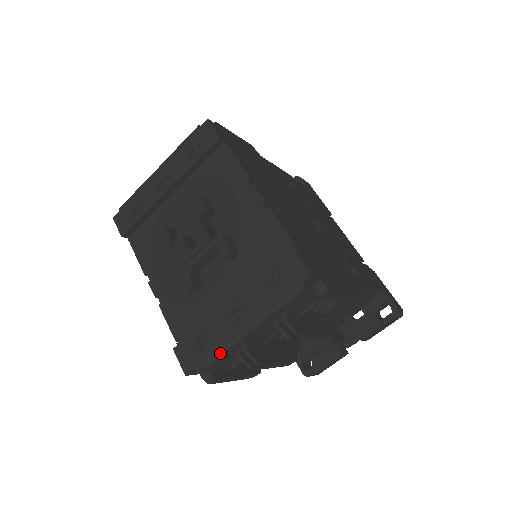
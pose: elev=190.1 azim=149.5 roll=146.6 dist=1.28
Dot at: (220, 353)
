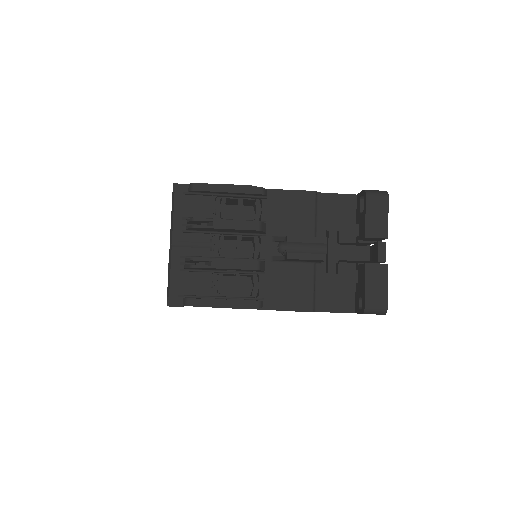
Dot at: (170, 271)
